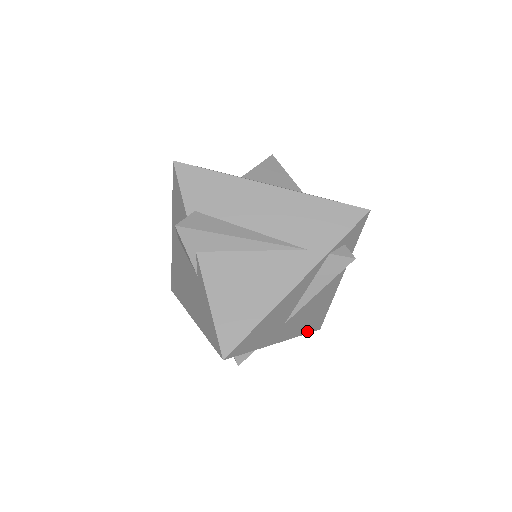
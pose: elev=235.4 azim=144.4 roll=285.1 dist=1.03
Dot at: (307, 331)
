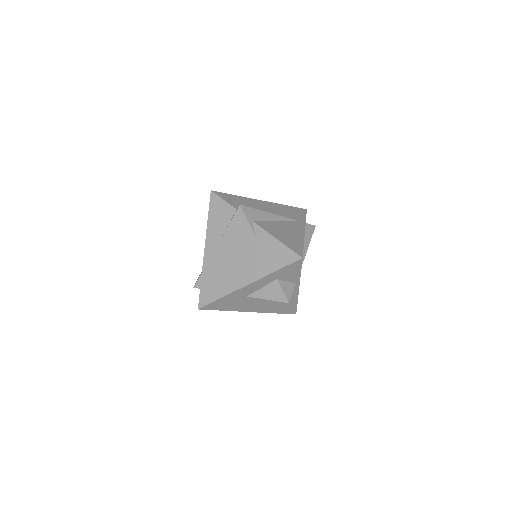
Dot at: (297, 303)
